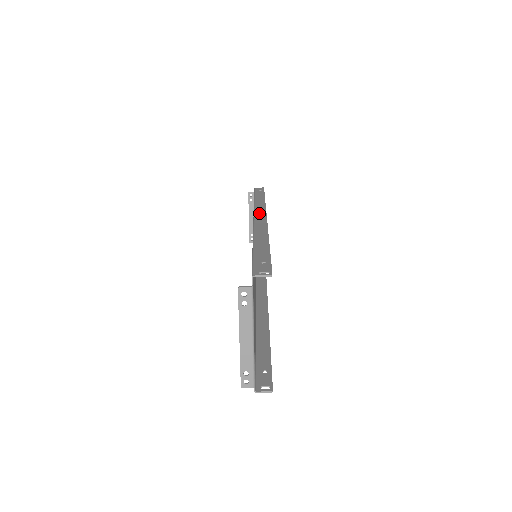
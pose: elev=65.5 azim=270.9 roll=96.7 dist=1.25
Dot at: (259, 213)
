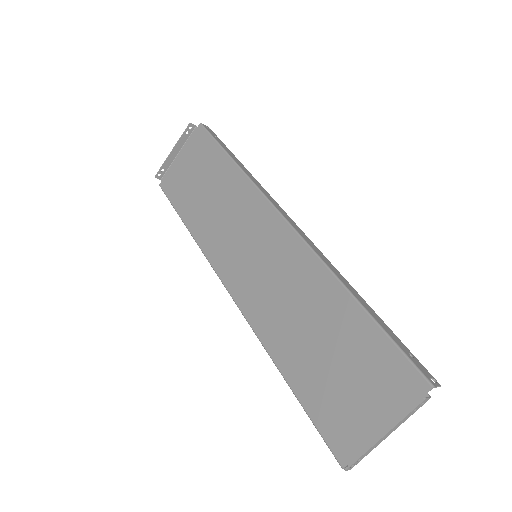
Dot at: (284, 214)
